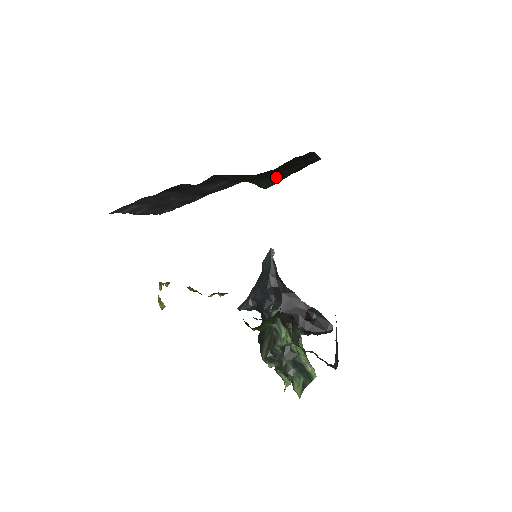
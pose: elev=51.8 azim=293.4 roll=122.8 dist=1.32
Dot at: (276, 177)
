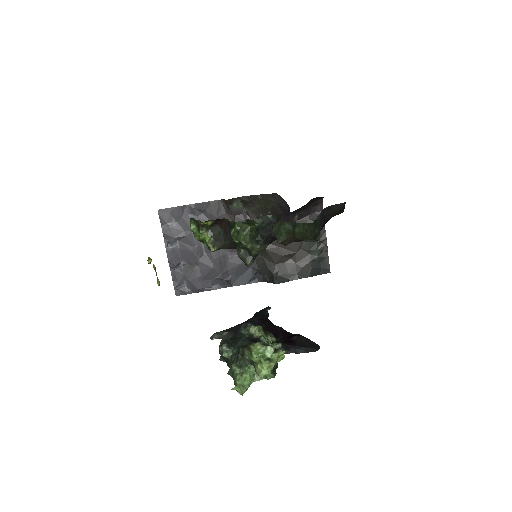
Dot at: (289, 273)
